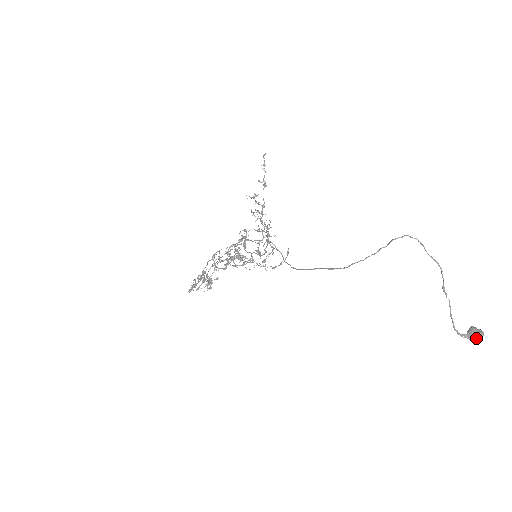
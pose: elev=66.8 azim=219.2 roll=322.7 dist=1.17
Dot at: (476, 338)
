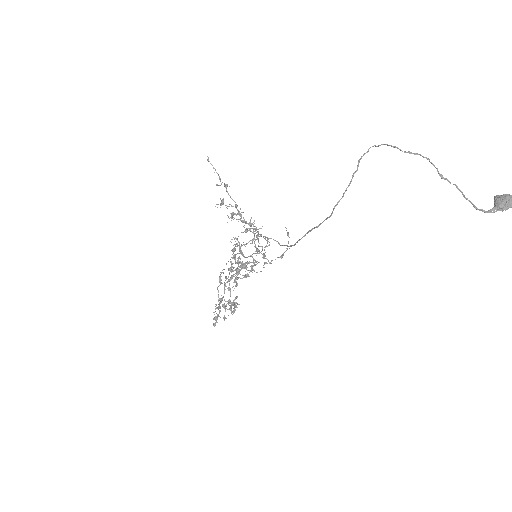
Dot at: (506, 205)
